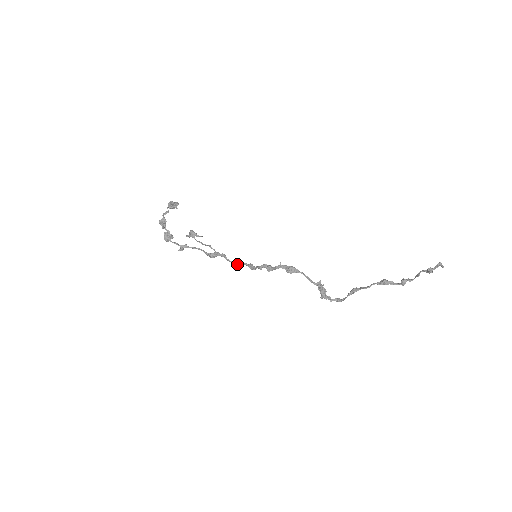
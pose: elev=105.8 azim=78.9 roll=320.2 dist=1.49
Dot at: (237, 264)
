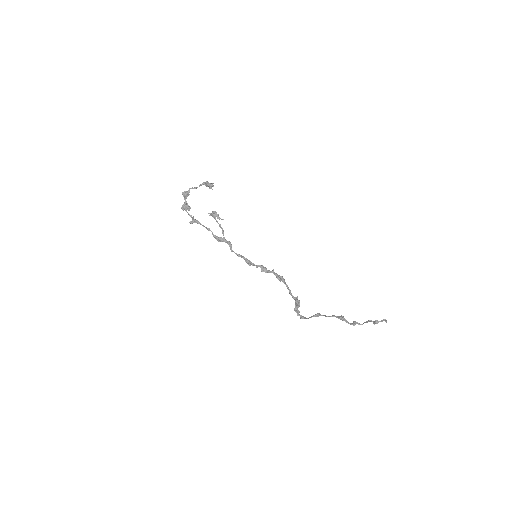
Dot at: (237, 255)
